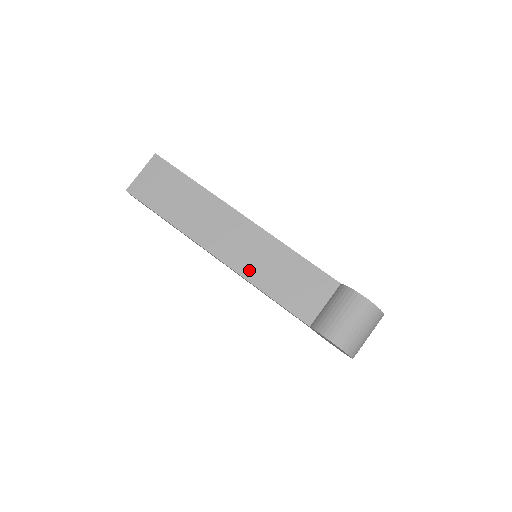
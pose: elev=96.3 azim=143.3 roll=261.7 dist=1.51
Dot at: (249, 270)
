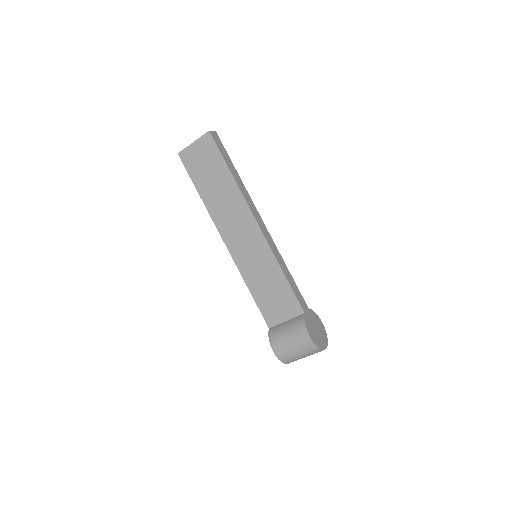
Dot at: (244, 267)
